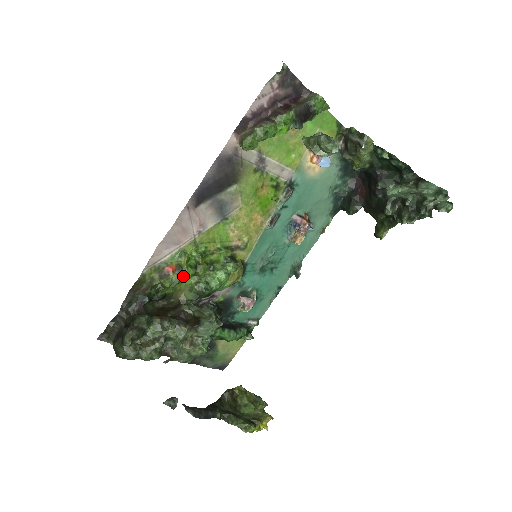
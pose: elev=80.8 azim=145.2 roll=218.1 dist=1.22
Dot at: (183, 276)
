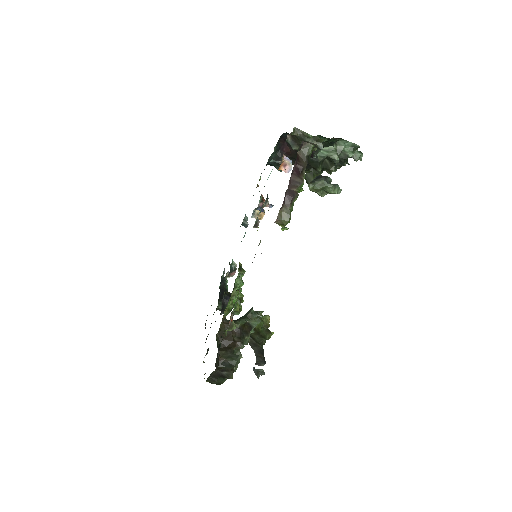
Dot at: occluded
